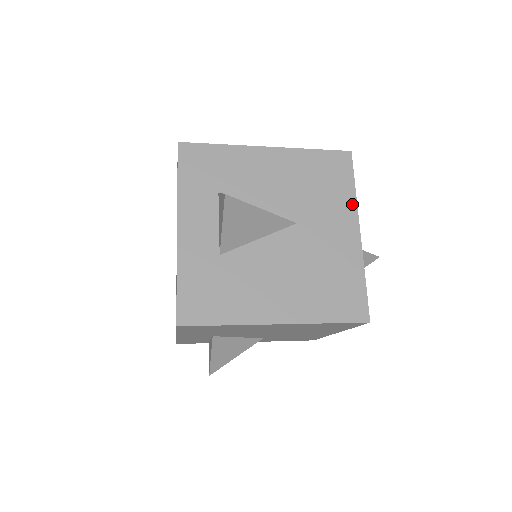
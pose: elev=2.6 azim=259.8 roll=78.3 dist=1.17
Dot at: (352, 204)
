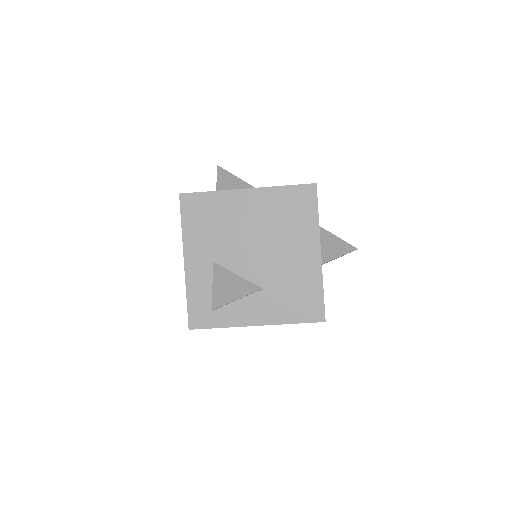
Dot at: occluded
